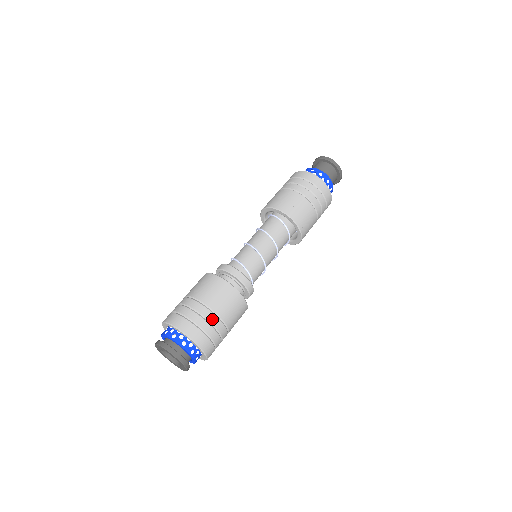
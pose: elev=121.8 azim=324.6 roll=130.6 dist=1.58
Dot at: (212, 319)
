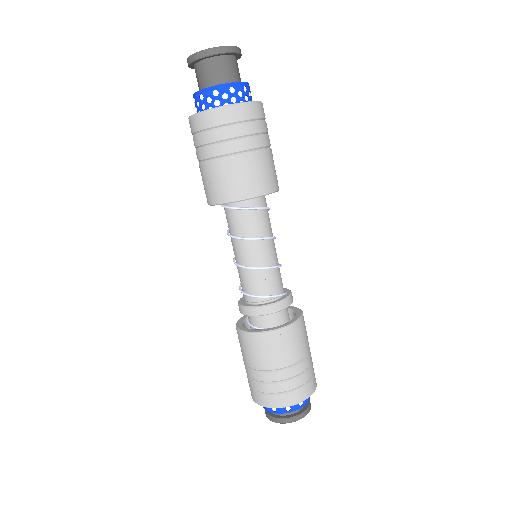
Dot at: (268, 378)
